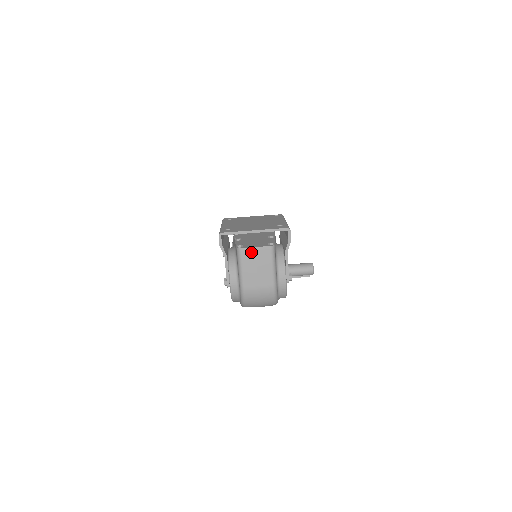
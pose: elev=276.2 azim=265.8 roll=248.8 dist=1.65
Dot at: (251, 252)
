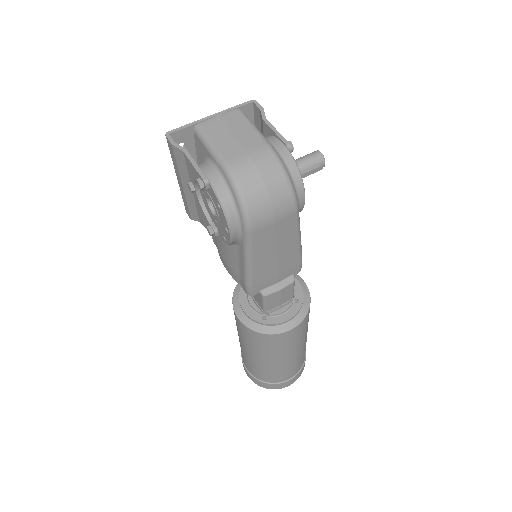
Dot at: (215, 122)
